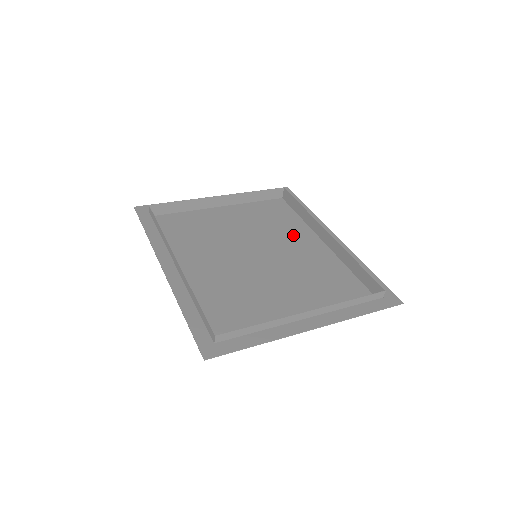
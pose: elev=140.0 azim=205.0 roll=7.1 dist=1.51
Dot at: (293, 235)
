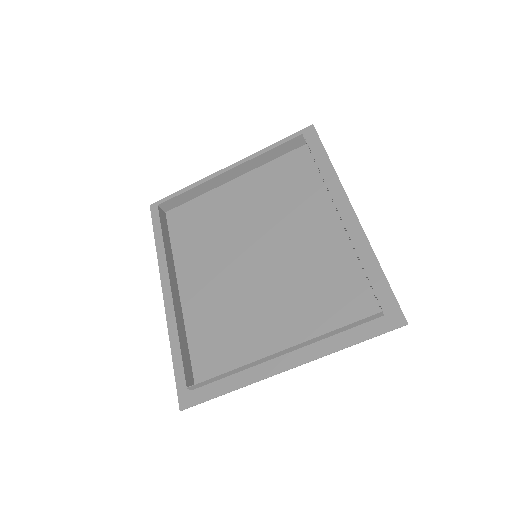
Dot at: (304, 212)
